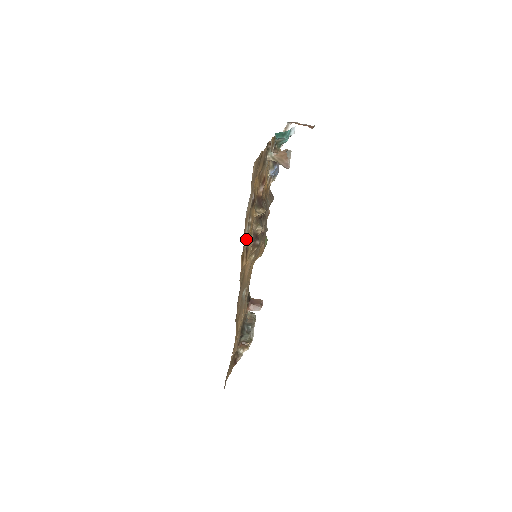
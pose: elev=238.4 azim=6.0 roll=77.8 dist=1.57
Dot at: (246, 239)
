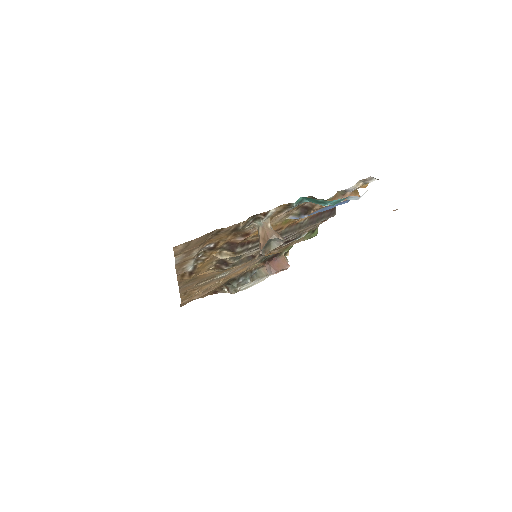
Dot at: (191, 267)
